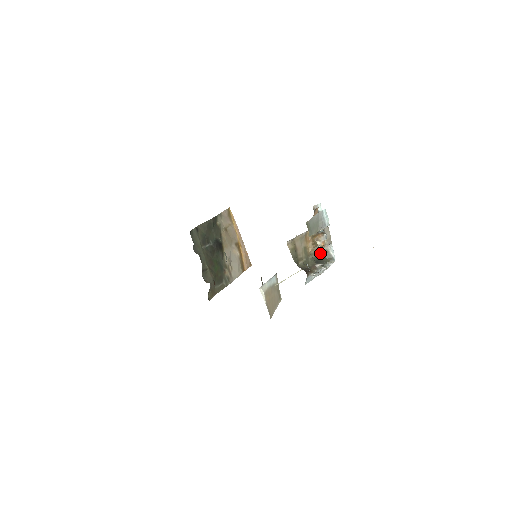
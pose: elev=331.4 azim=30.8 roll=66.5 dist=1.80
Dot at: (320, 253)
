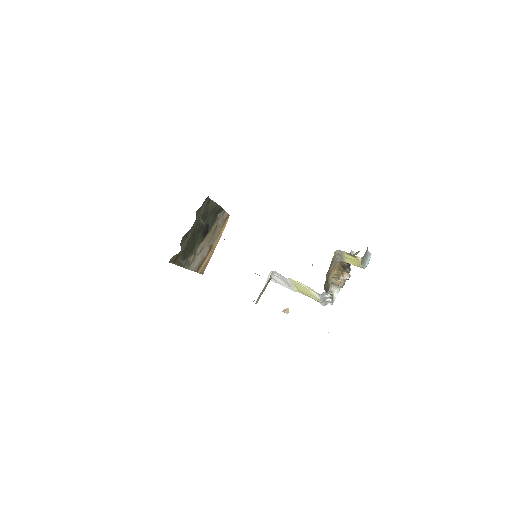
Dot at: (328, 288)
